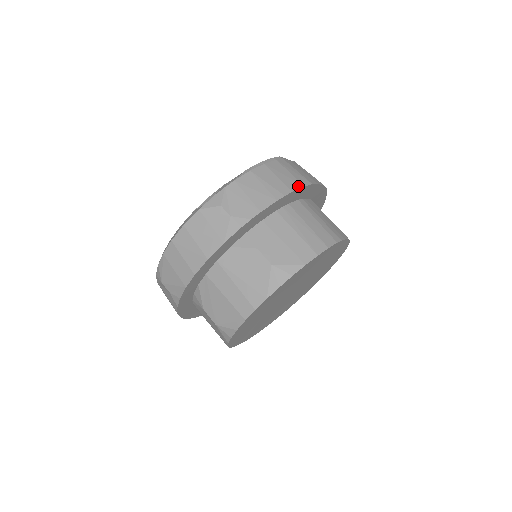
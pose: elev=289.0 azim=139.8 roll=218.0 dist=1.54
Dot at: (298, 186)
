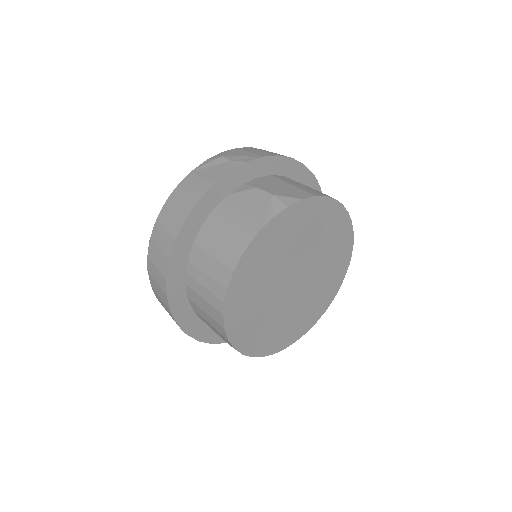
Dot at: occluded
